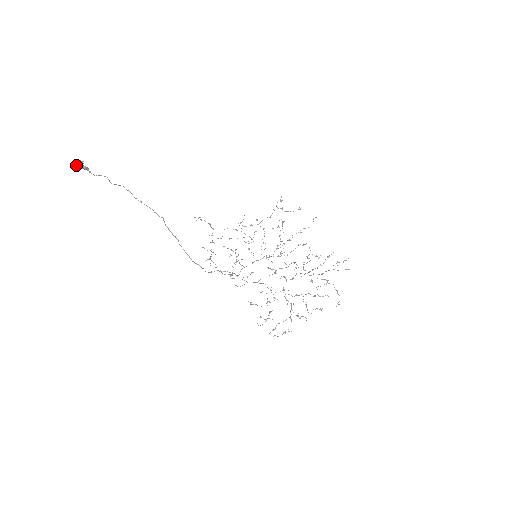
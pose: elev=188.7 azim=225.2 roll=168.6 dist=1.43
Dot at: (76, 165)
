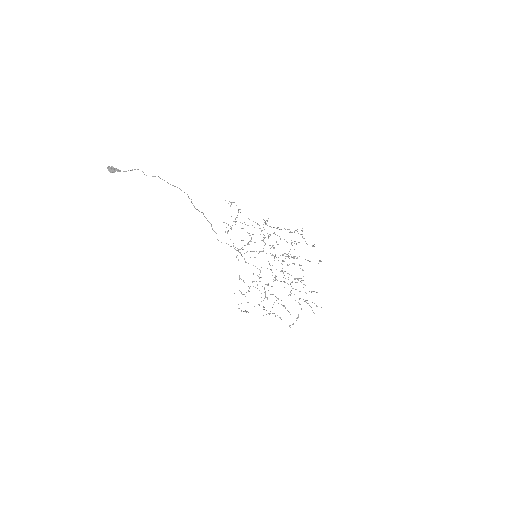
Dot at: (109, 171)
